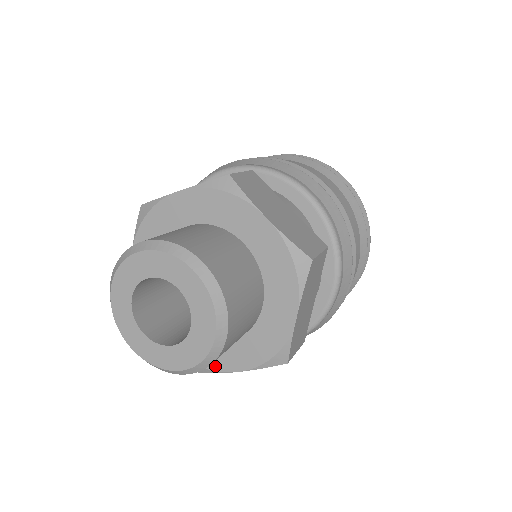
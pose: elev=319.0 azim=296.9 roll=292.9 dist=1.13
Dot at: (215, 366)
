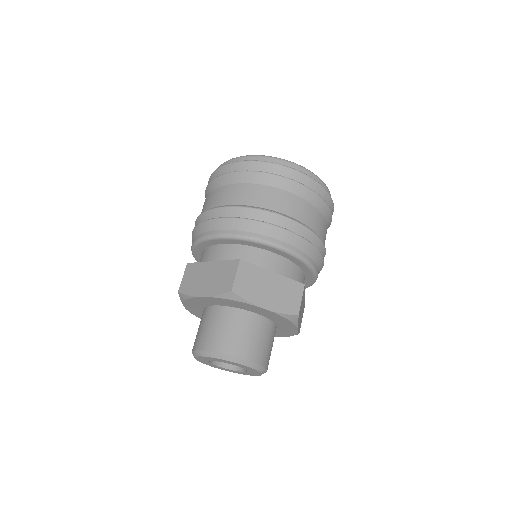
Dot at: occluded
